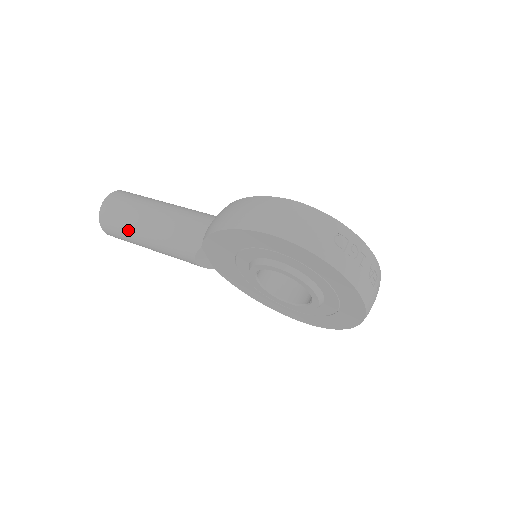
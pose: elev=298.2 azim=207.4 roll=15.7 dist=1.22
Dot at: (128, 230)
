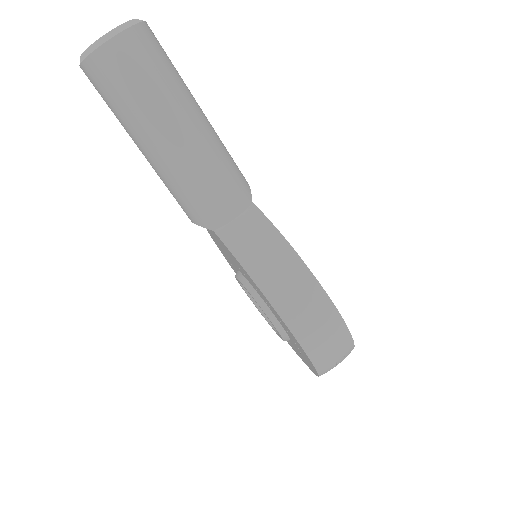
Dot at: (127, 121)
